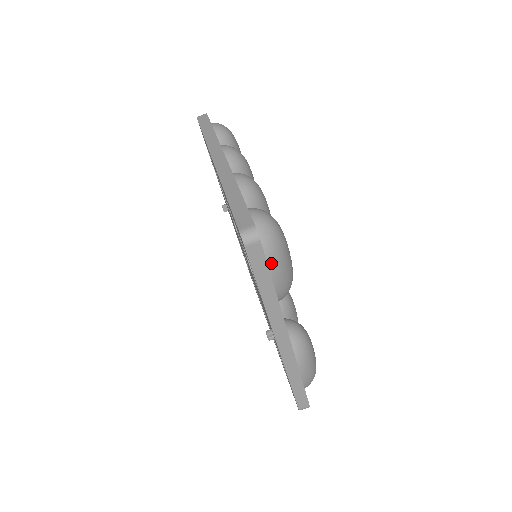
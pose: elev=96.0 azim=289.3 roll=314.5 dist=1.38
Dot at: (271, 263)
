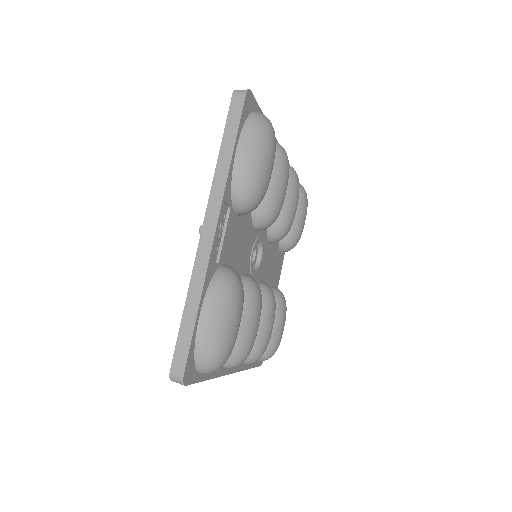
Dot at: (245, 134)
